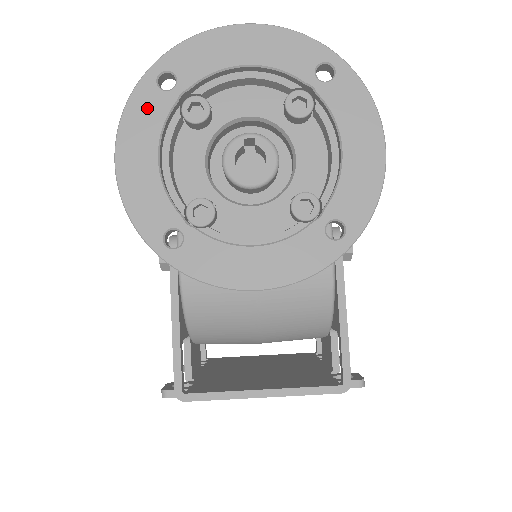
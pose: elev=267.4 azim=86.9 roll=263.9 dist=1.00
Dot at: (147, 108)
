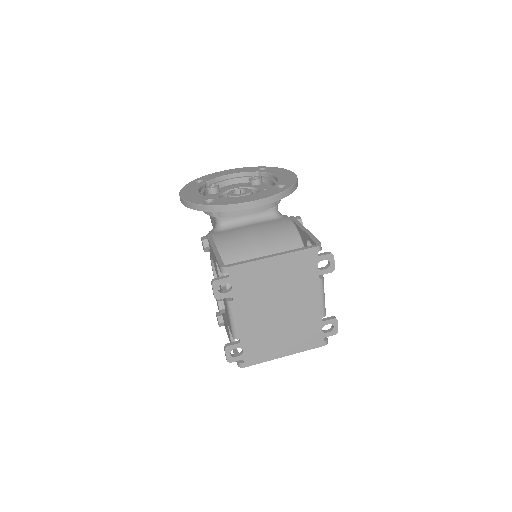
Dot at: (192, 186)
